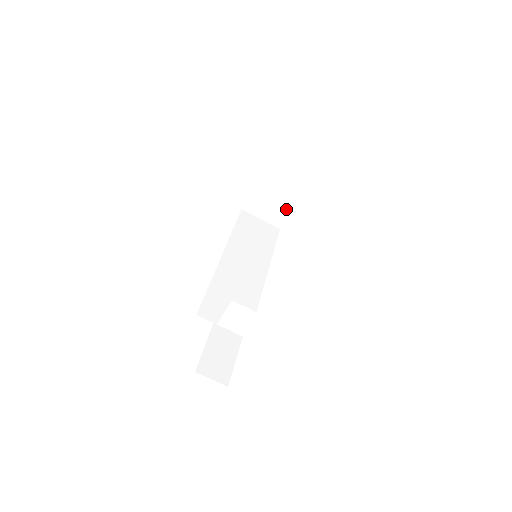
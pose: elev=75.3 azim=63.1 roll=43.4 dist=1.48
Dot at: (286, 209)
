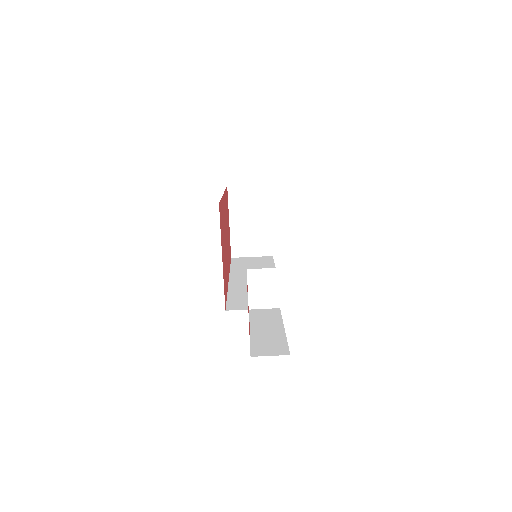
Dot at: (267, 234)
